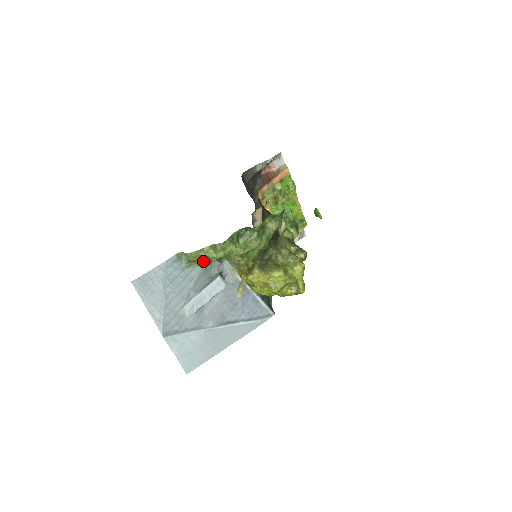
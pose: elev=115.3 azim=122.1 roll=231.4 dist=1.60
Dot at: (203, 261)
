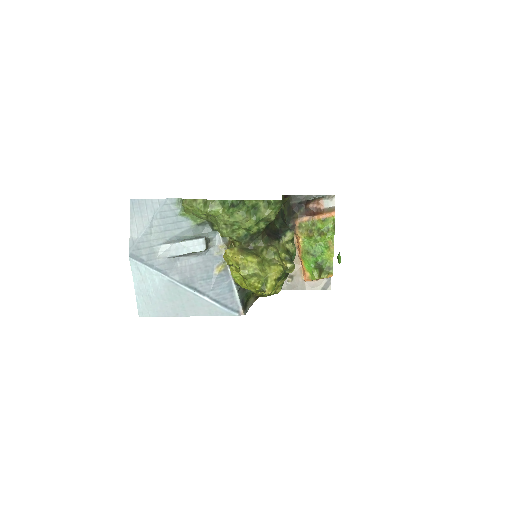
Dot at: (196, 217)
